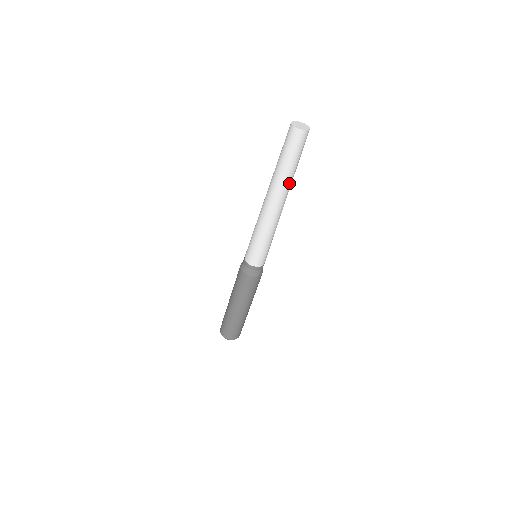
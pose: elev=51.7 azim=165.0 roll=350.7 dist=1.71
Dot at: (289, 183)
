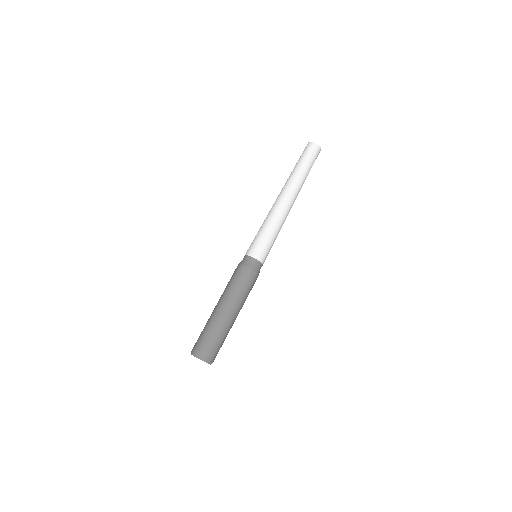
Dot at: (297, 182)
